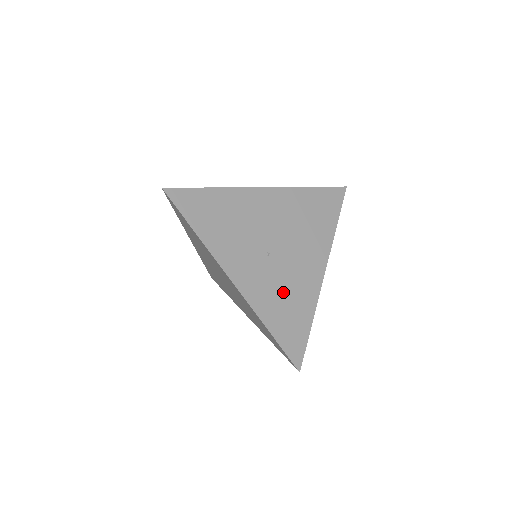
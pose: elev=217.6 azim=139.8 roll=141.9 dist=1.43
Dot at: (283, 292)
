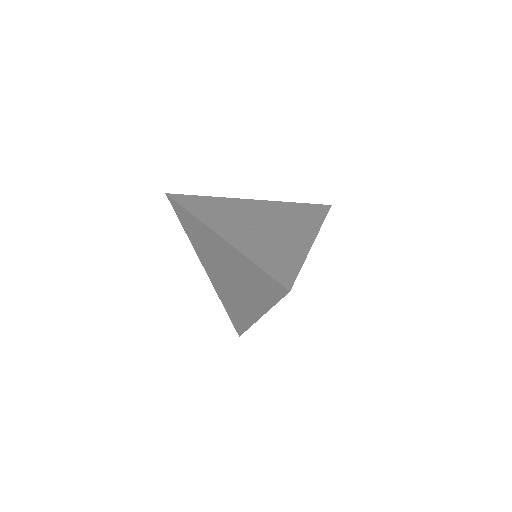
Dot at: (270, 246)
